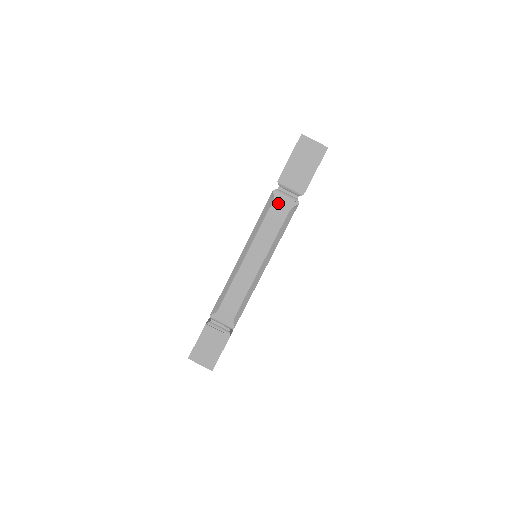
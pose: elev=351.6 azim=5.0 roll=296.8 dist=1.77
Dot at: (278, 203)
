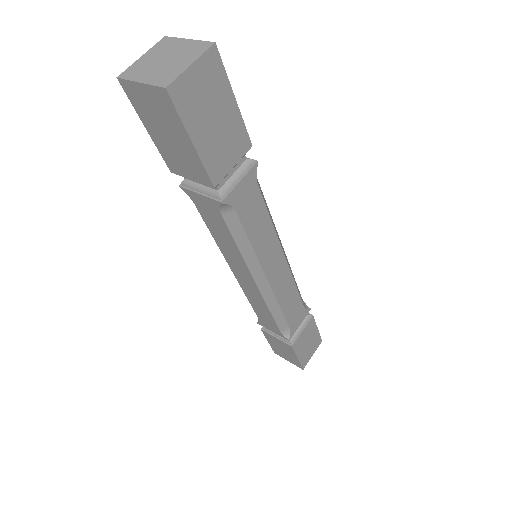
Dot at: (200, 204)
